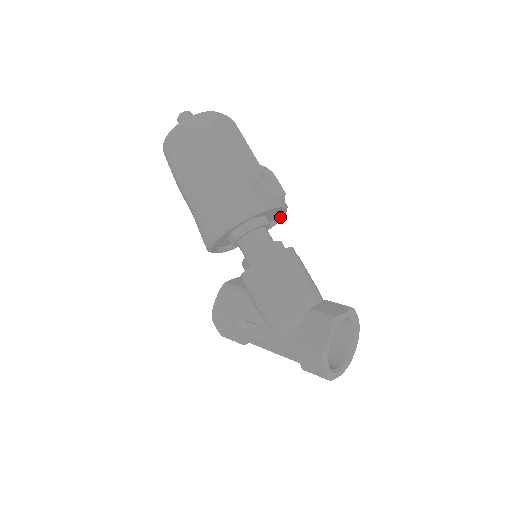
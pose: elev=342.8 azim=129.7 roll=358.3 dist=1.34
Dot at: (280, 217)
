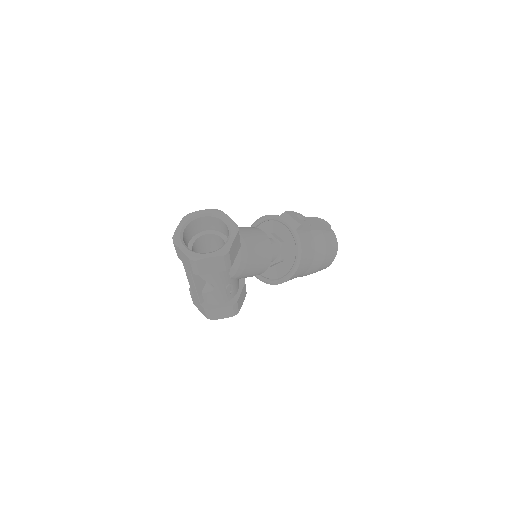
Dot at: (296, 257)
